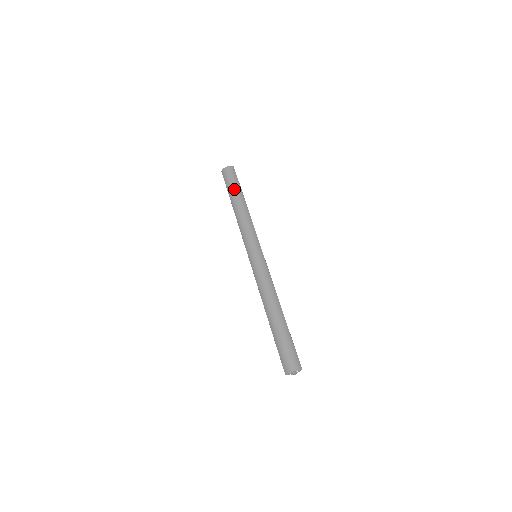
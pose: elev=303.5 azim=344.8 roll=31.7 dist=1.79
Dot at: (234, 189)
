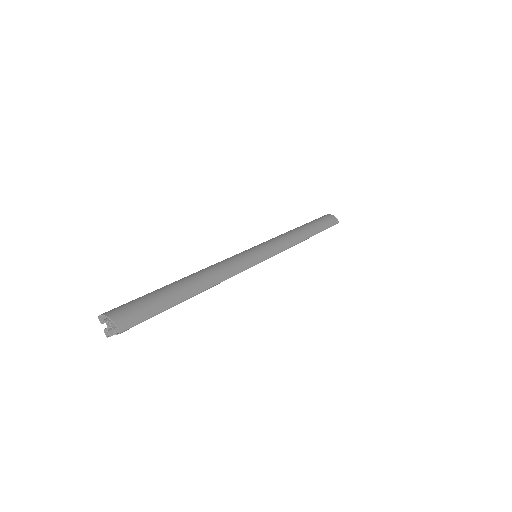
Dot at: (316, 223)
